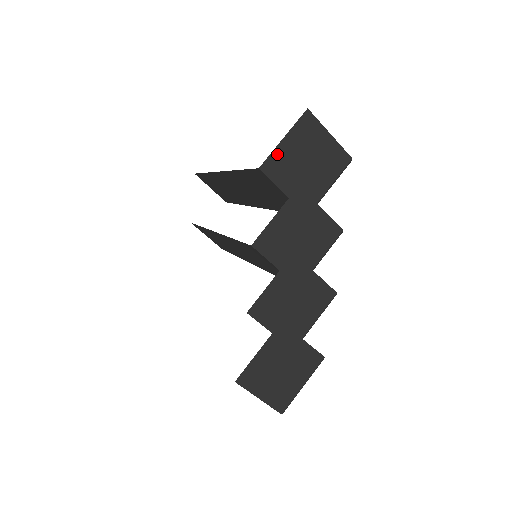
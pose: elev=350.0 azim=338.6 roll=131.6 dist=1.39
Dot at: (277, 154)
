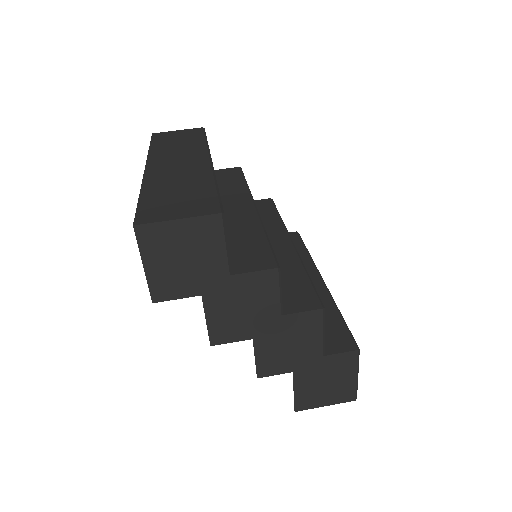
Dot at: (153, 281)
